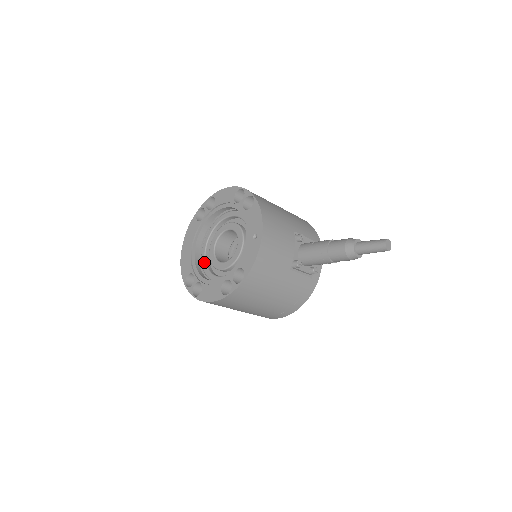
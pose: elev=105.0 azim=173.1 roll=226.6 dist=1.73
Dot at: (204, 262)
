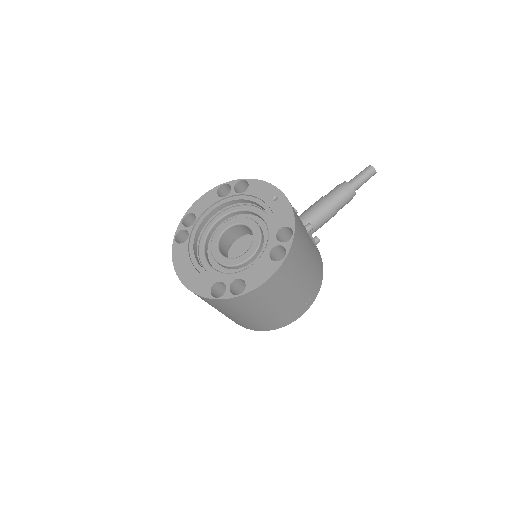
Dot at: (217, 272)
